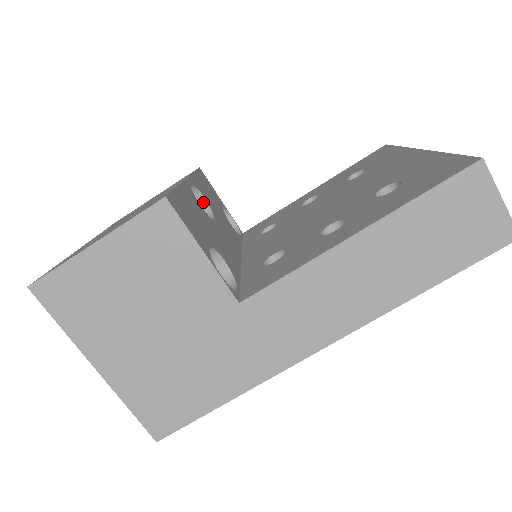
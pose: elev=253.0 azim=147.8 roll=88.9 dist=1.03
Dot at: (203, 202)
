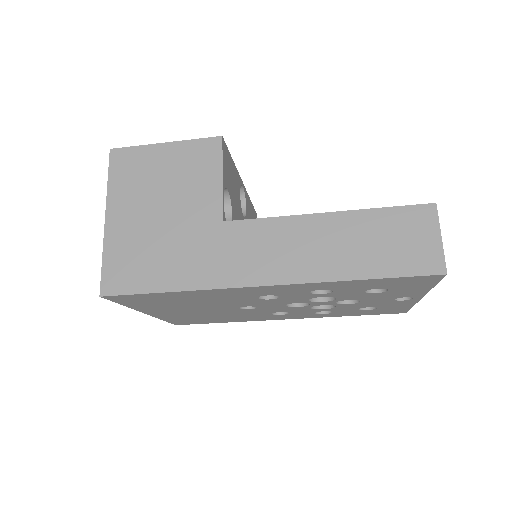
Dot at: (244, 209)
